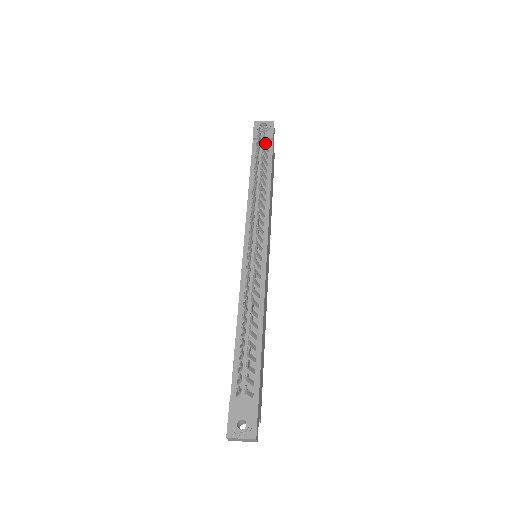
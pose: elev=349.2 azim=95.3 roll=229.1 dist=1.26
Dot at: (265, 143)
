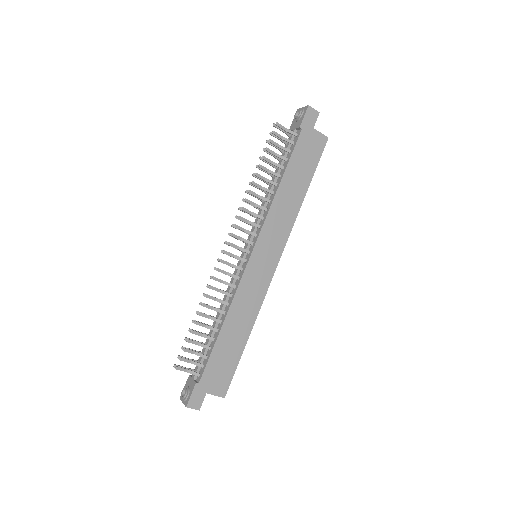
Dot at: (296, 134)
